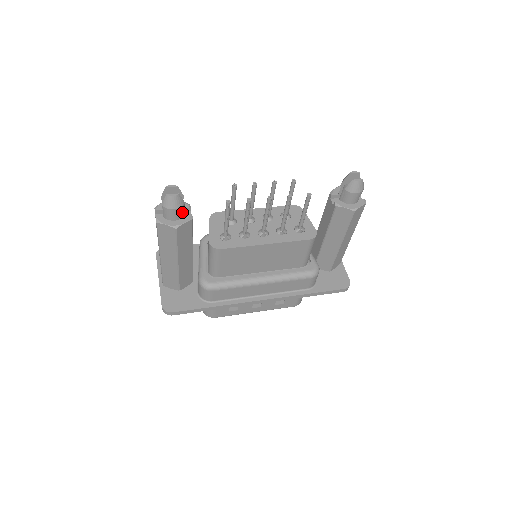
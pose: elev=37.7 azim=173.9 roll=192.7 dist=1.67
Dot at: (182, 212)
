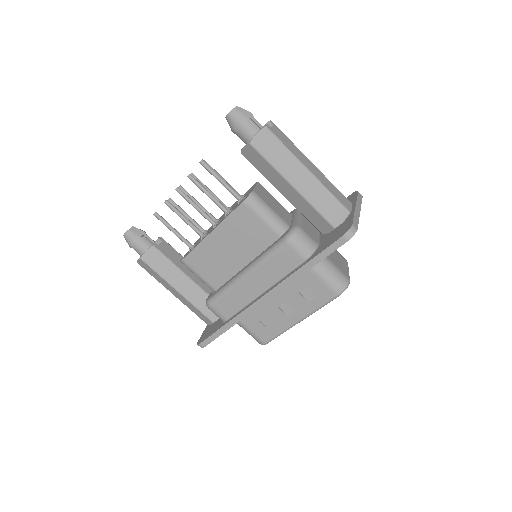
Dot at: (144, 244)
